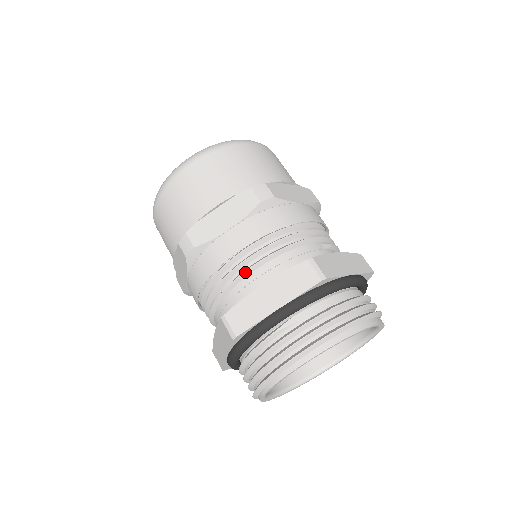
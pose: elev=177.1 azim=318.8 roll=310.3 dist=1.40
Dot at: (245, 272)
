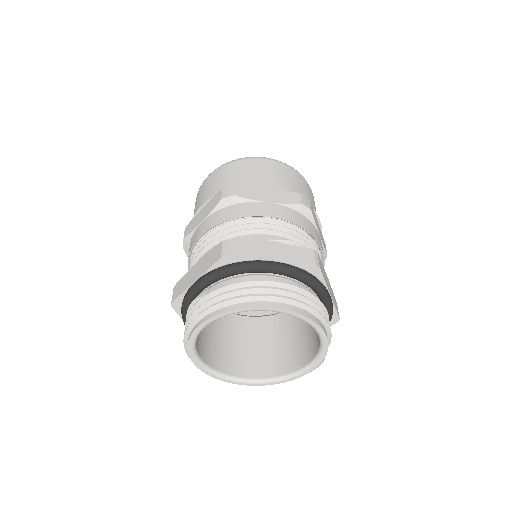
Dot at: (197, 255)
